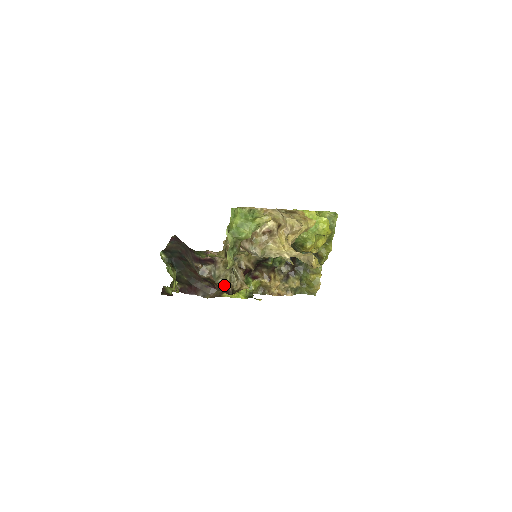
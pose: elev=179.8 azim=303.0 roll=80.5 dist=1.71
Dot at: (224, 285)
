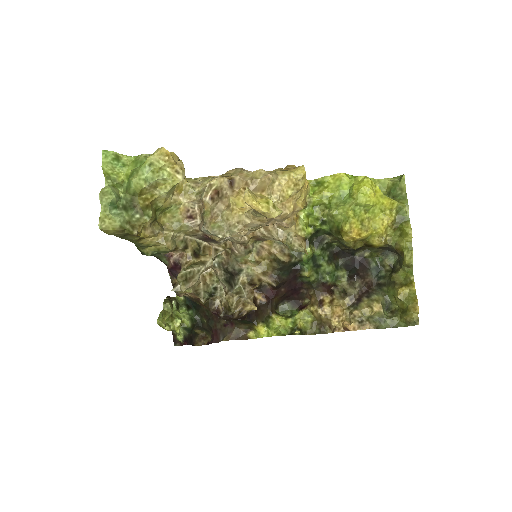
Dot at: (210, 303)
